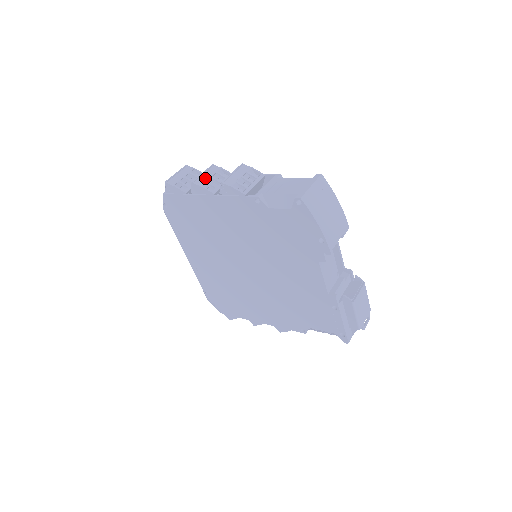
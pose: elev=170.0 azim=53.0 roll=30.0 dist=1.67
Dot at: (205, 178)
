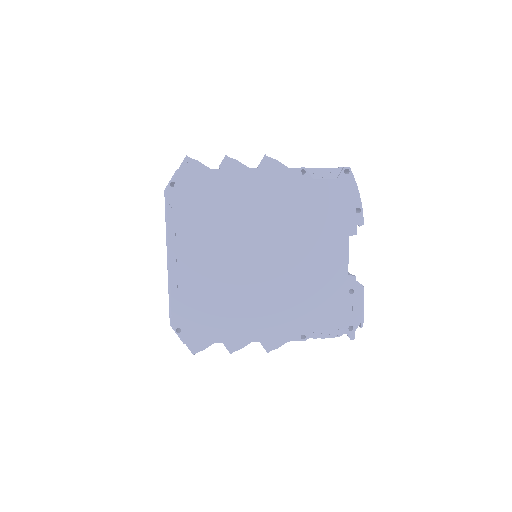
Dot at: occluded
